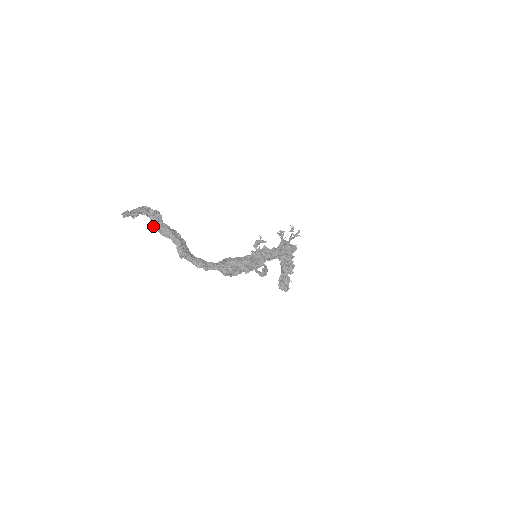
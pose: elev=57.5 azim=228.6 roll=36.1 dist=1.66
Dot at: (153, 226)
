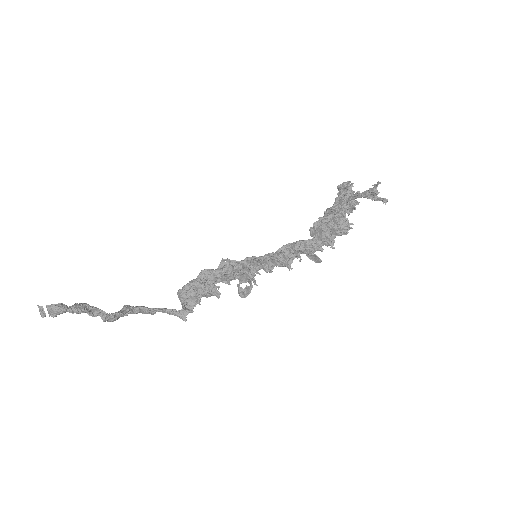
Dot at: occluded
